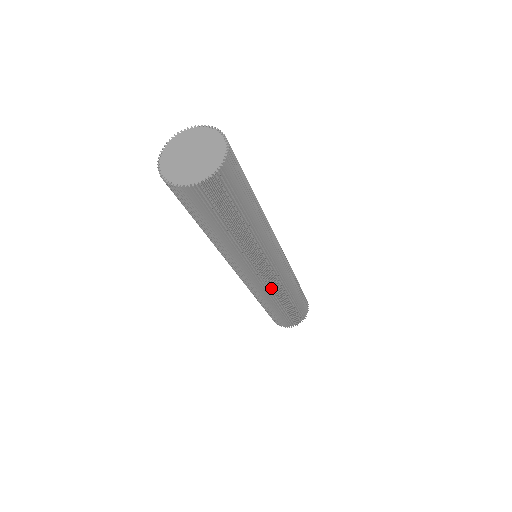
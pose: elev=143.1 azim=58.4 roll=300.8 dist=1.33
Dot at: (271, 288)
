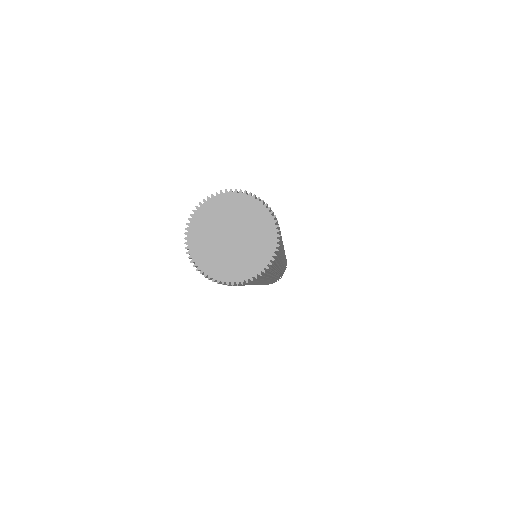
Dot at: occluded
